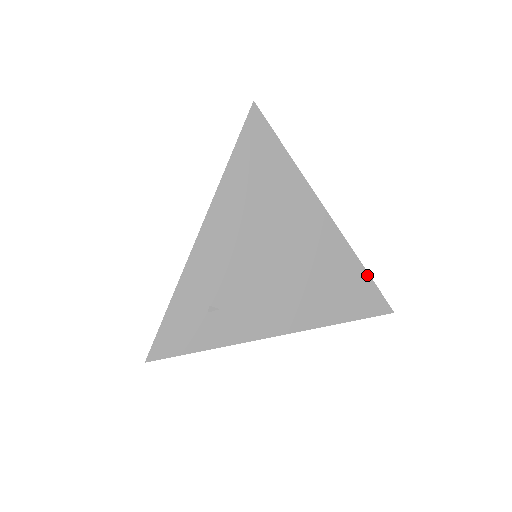
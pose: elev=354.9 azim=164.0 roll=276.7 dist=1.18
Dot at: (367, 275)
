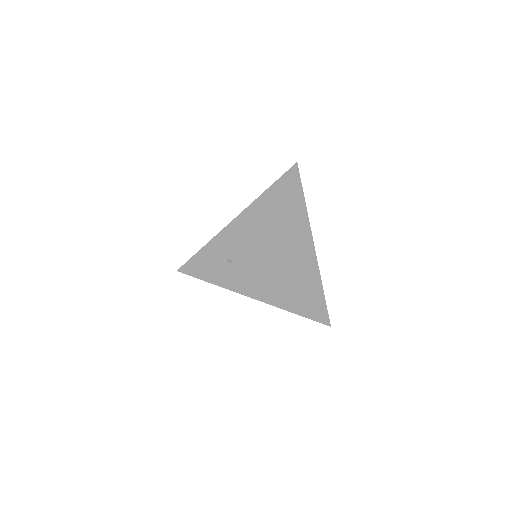
Dot at: (323, 293)
